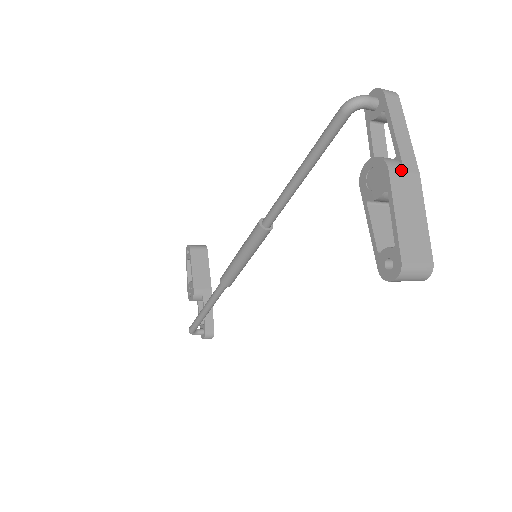
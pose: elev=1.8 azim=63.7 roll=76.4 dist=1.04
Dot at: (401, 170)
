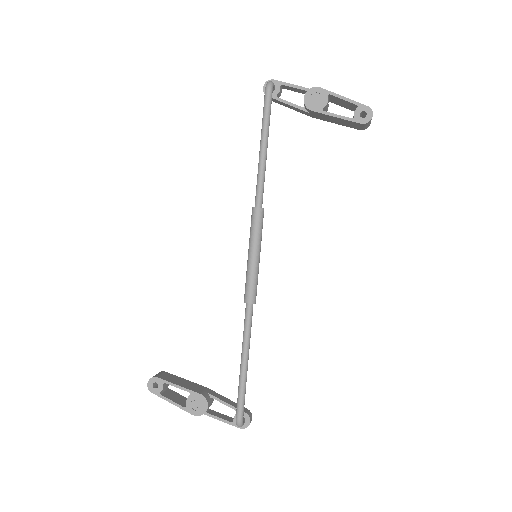
Dot at: occluded
